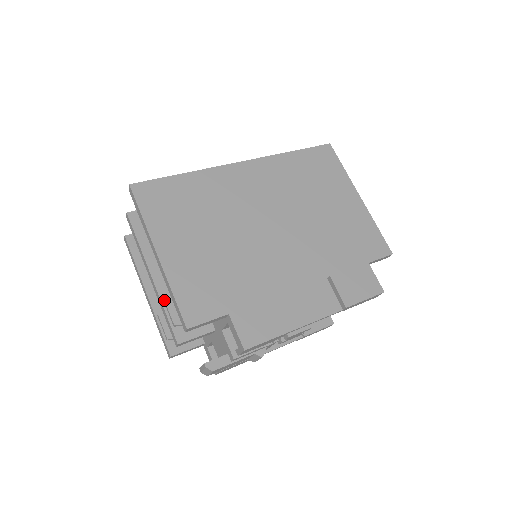
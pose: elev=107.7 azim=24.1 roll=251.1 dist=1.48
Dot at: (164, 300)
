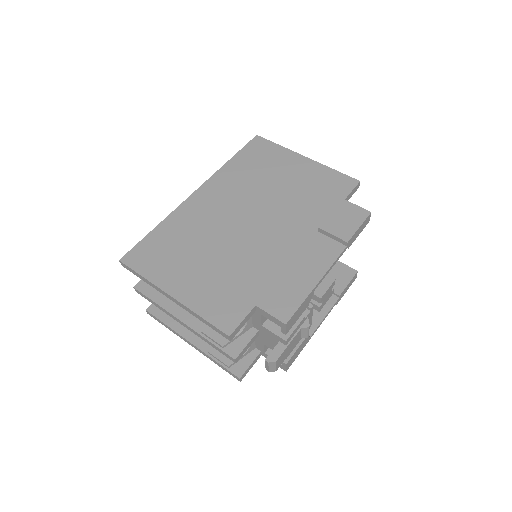
Dot at: (202, 333)
